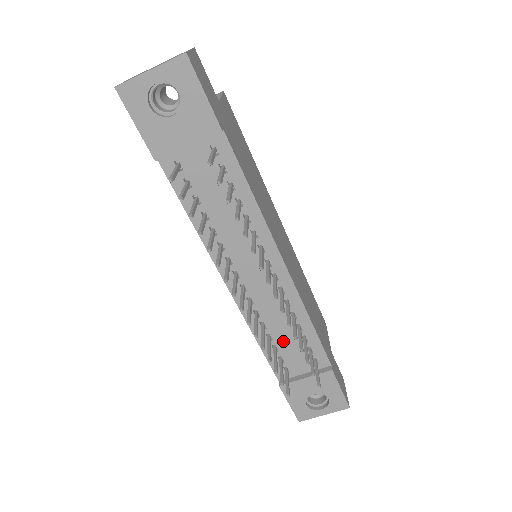
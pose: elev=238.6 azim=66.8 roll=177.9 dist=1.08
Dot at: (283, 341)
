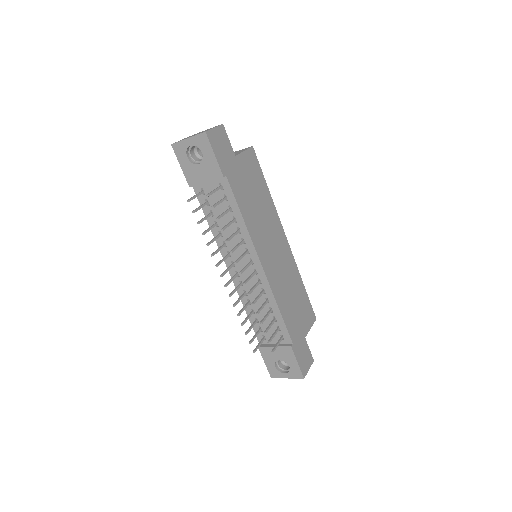
Dot at: (262, 316)
